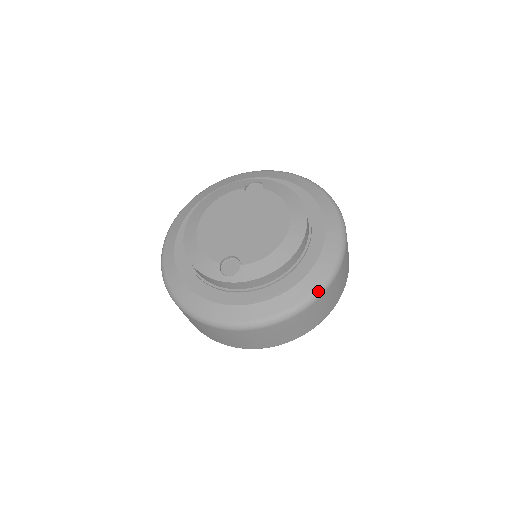
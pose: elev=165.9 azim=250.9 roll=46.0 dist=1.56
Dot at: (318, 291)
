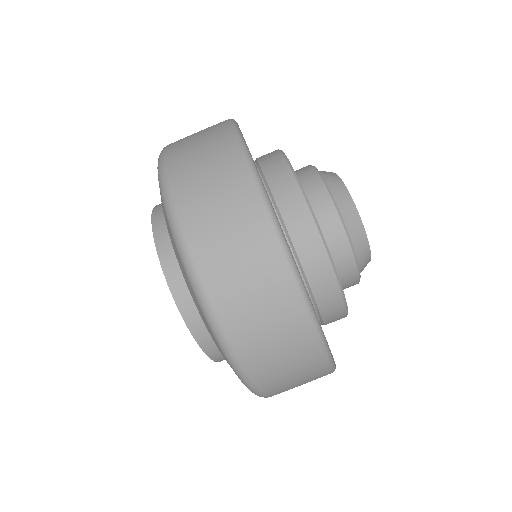
Dot at: occluded
